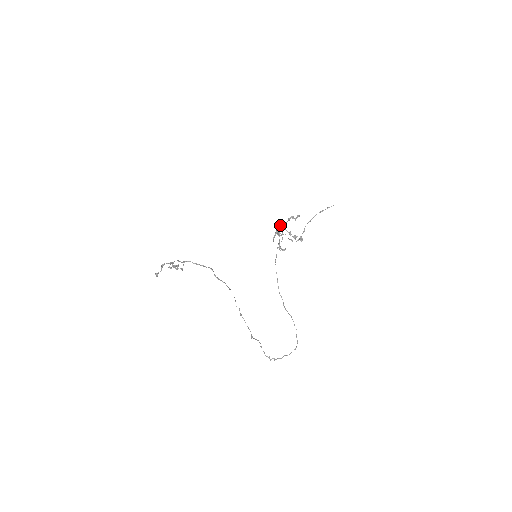
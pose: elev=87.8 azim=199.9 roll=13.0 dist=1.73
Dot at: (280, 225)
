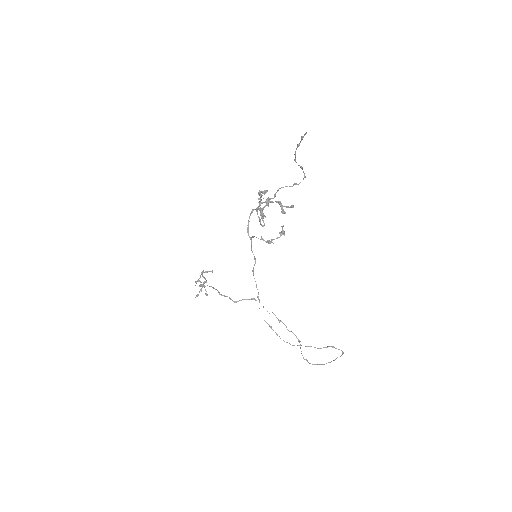
Dot at: (255, 209)
